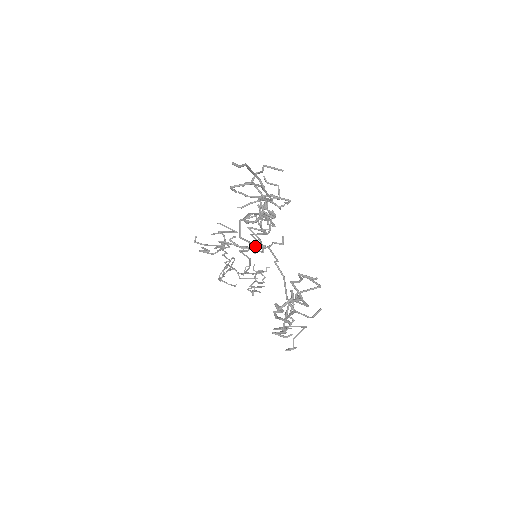
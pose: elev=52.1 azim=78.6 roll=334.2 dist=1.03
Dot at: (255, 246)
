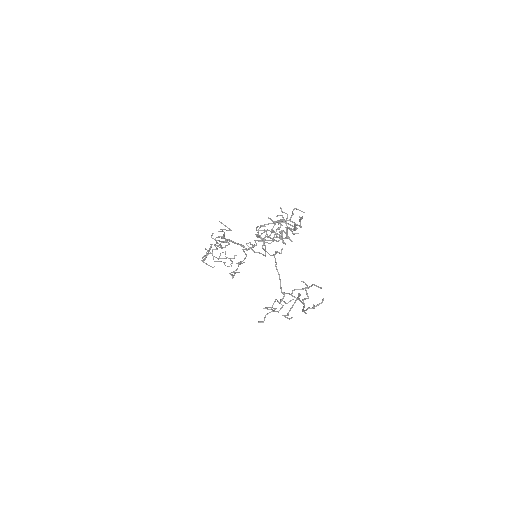
Dot at: occluded
